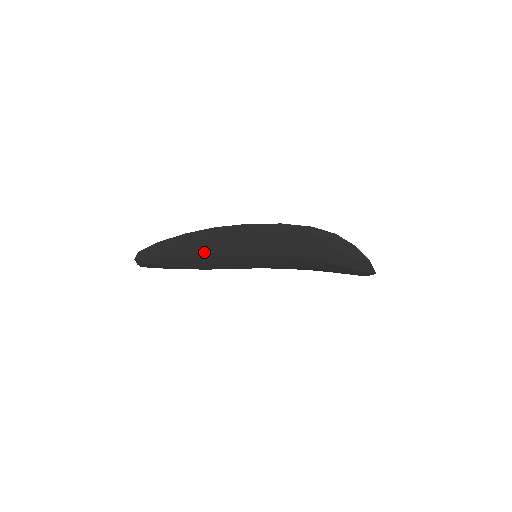
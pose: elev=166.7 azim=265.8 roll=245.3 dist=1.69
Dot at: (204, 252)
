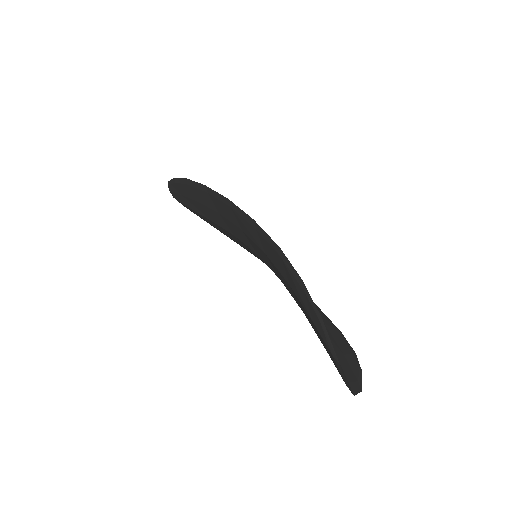
Dot at: (213, 216)
